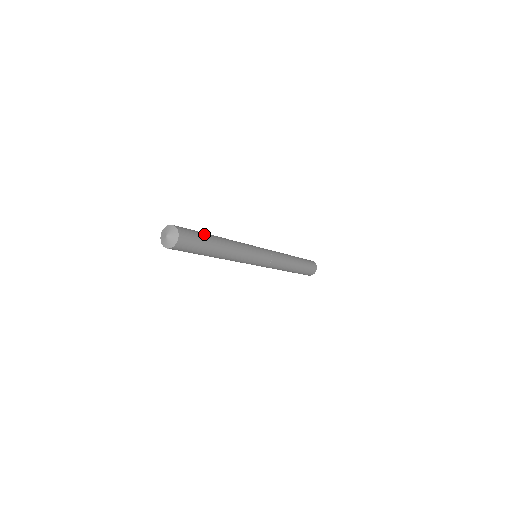
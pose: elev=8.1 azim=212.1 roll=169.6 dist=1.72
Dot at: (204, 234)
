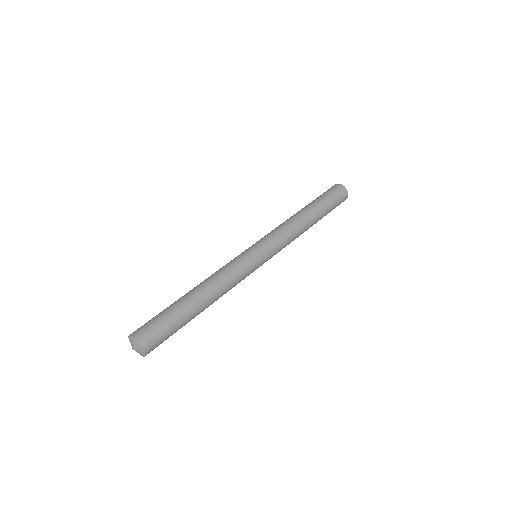
Dot at: (180, 319)
